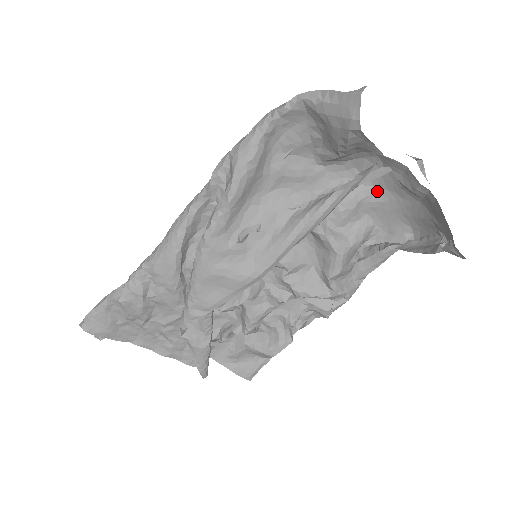
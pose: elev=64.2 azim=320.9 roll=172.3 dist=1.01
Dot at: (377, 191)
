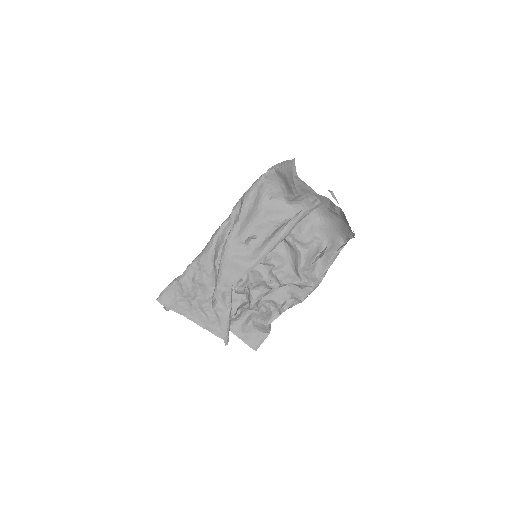
Dot at: (321, 218)
